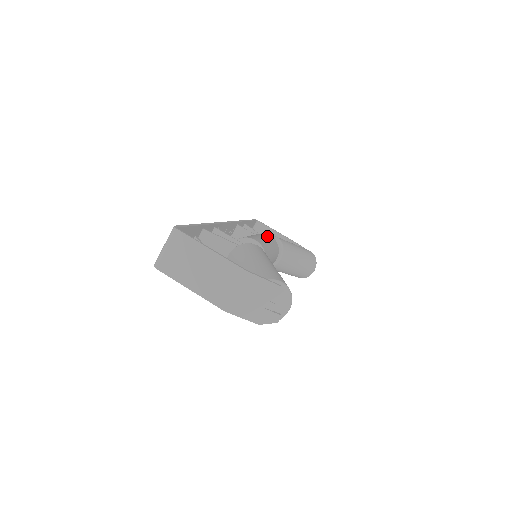
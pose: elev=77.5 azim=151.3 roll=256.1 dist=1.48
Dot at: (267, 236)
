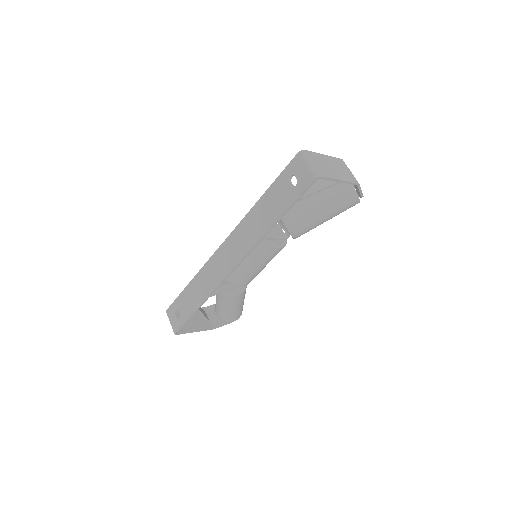
Dot at: occluded
